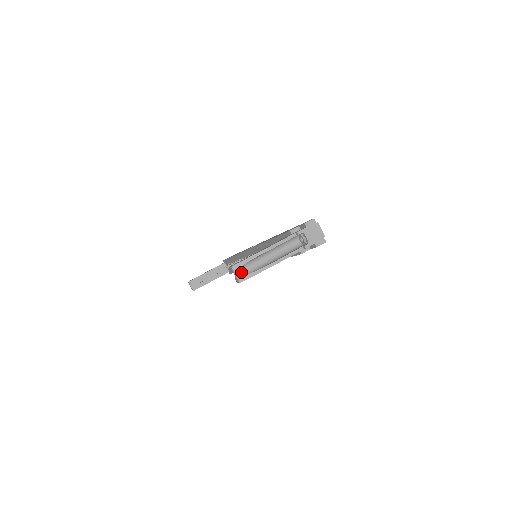
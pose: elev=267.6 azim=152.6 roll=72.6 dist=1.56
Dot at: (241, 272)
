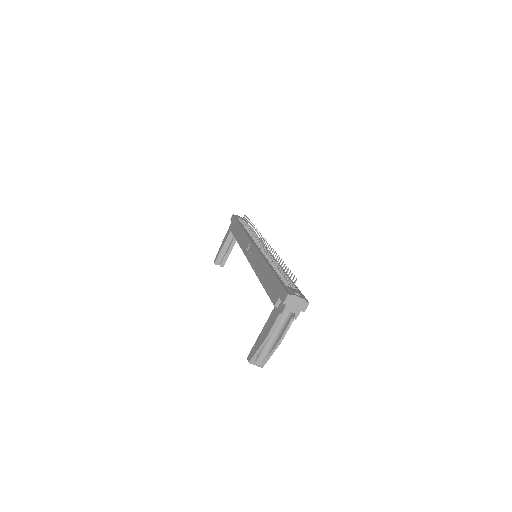
Dot at: (258, 361)
